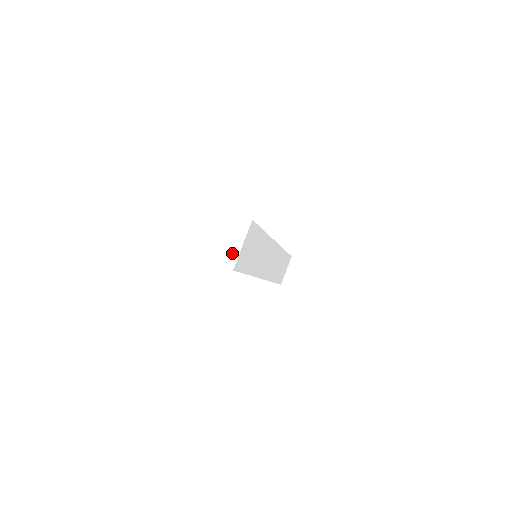
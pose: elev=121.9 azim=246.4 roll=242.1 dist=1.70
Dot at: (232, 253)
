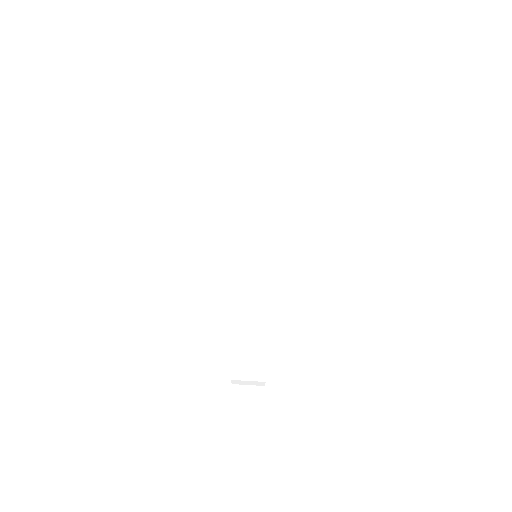
Dot at: occluded
